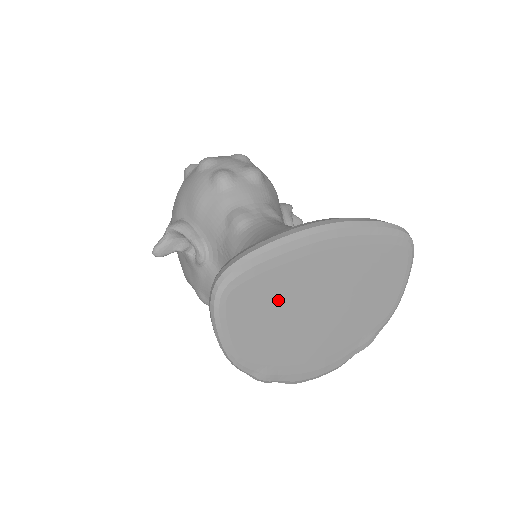
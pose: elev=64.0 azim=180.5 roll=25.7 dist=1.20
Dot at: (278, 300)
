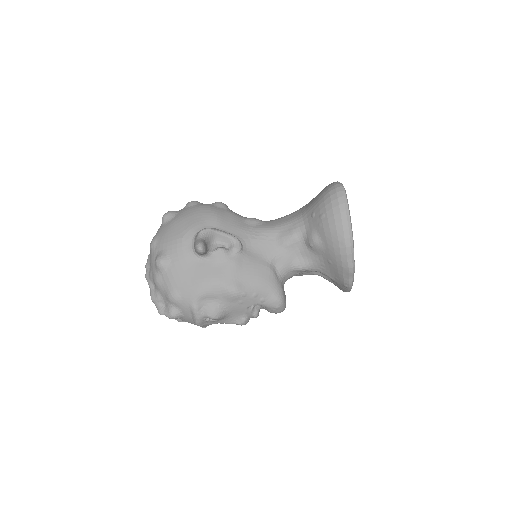
Dot at: occluded
